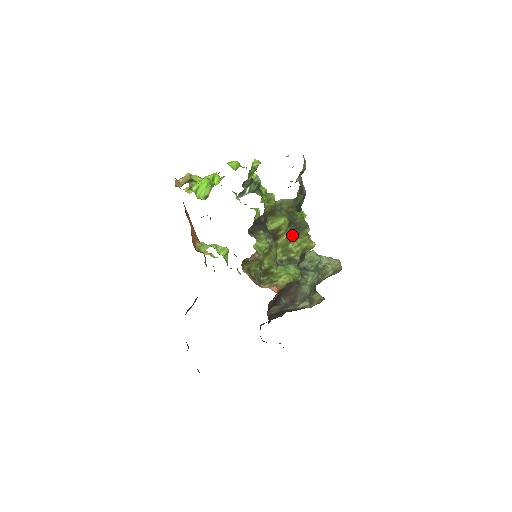
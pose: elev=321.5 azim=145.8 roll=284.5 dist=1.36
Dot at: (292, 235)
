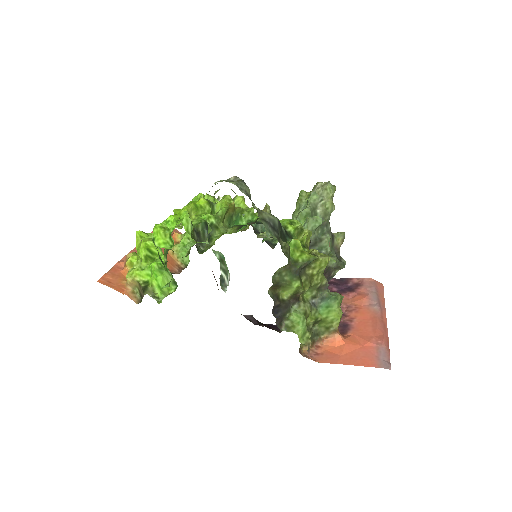
Dot at: (307, 277)
